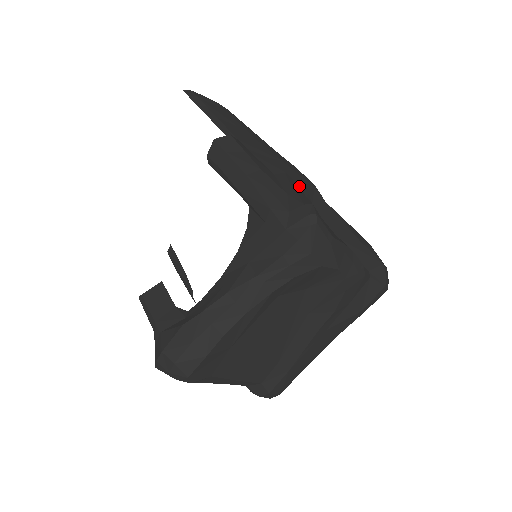
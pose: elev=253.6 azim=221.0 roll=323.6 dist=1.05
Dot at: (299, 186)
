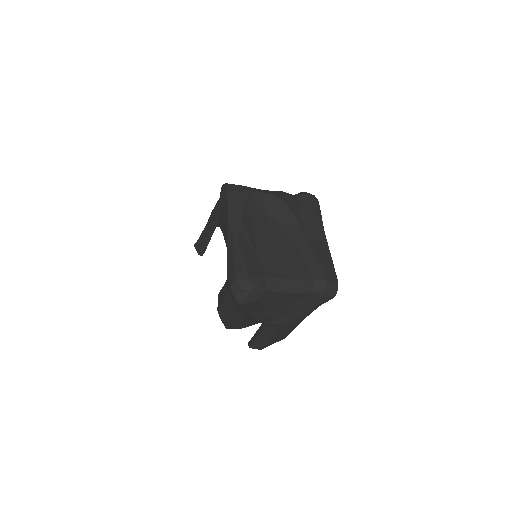
Dot at: occluded
